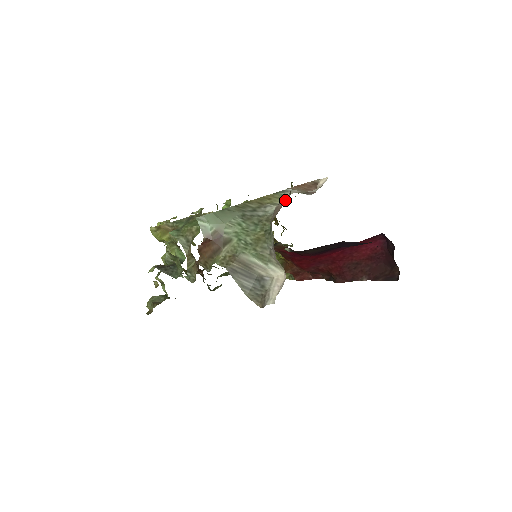
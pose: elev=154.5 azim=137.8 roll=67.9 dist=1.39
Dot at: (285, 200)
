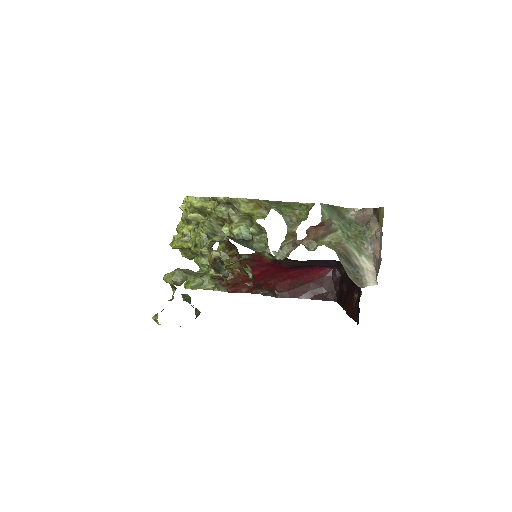
Dot at: (362, 214)
